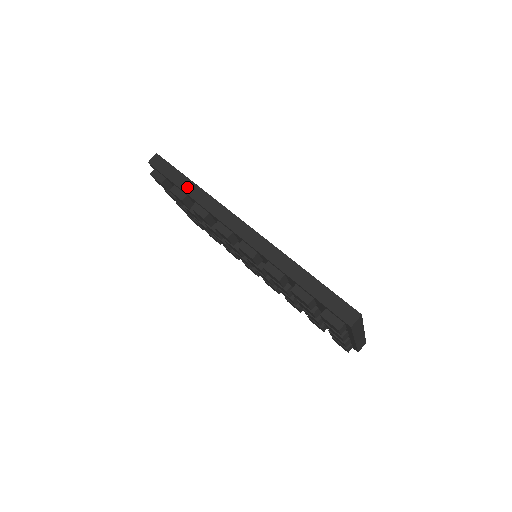
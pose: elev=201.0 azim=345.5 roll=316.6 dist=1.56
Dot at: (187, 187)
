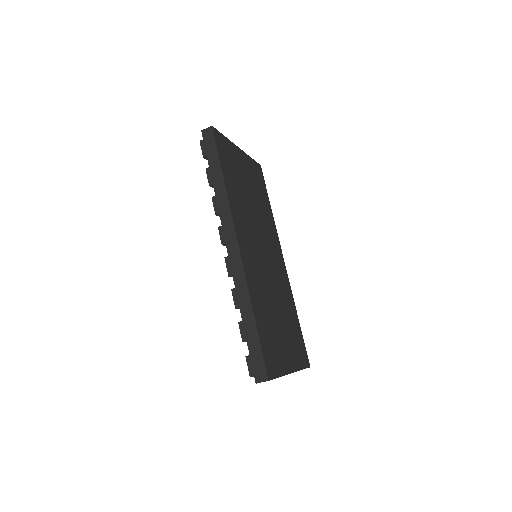
Dot at: (216, 178)
